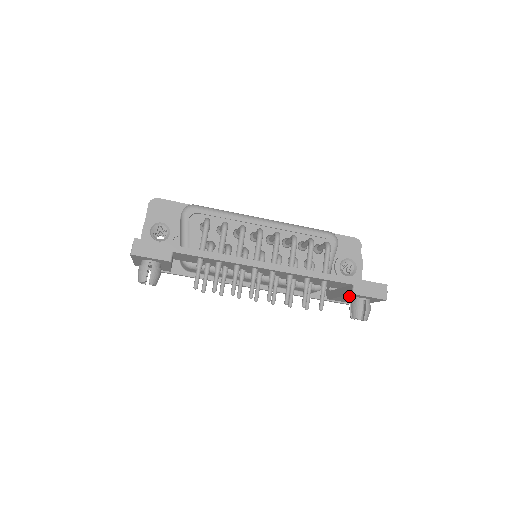
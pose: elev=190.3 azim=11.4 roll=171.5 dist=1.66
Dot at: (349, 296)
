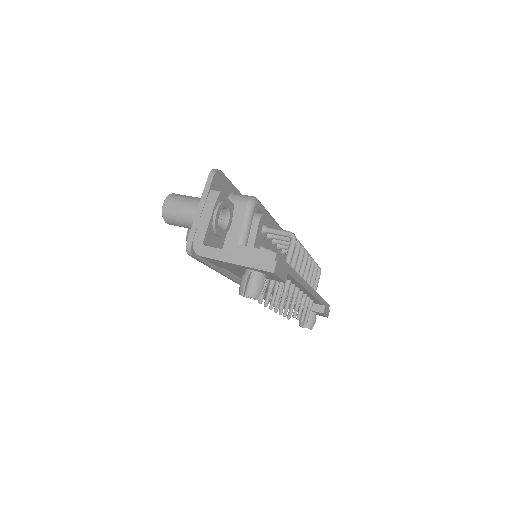
Dot at: (310, 310)
